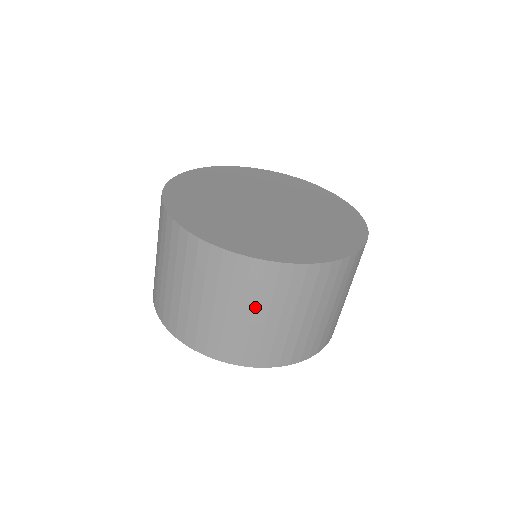
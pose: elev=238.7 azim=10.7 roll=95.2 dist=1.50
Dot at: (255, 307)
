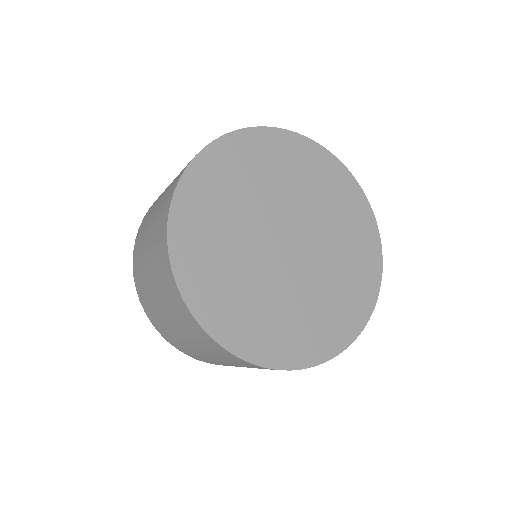
Dot at: occluded
